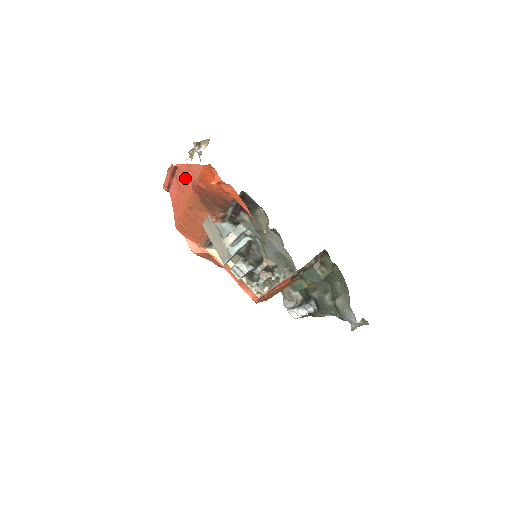
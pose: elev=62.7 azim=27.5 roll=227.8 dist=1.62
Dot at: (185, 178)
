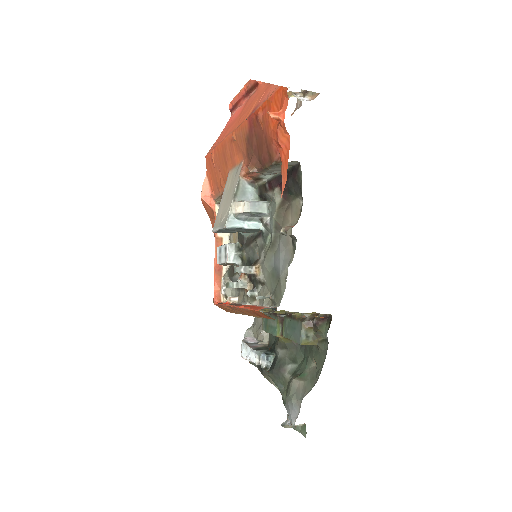
Dot at: (254, 100)
